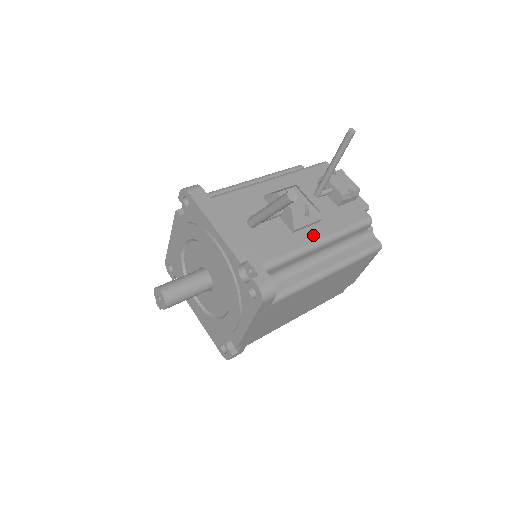
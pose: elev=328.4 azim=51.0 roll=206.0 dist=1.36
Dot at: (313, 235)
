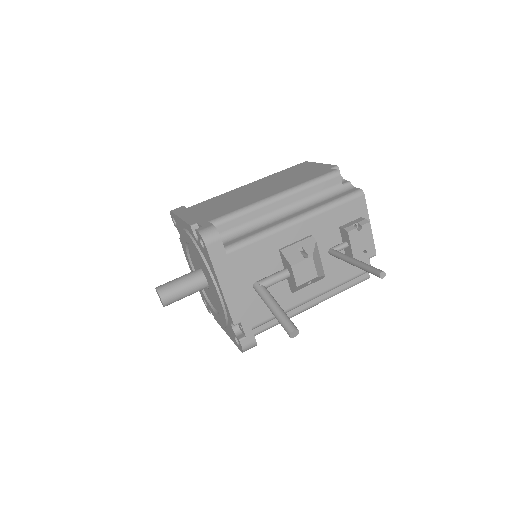
Dot at: (308, 293)
